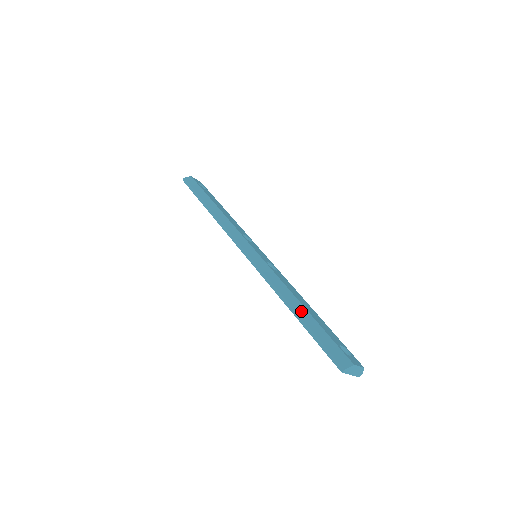
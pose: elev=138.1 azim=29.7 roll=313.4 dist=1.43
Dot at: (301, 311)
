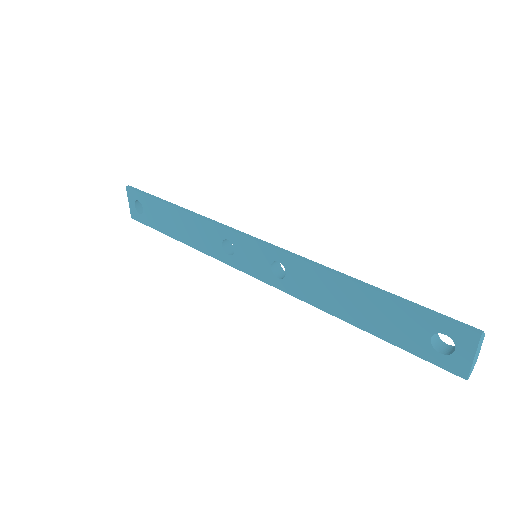
Dot at: (371, 285)
